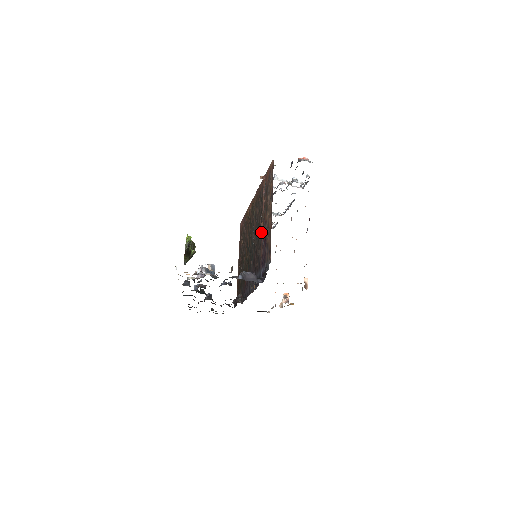
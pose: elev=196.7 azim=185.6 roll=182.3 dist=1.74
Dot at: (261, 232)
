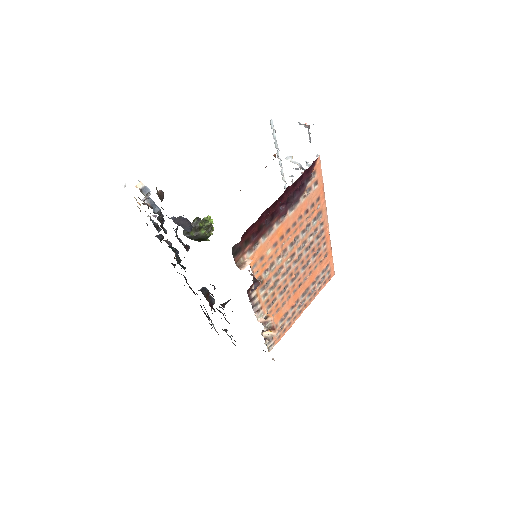
Dot at: occluded
